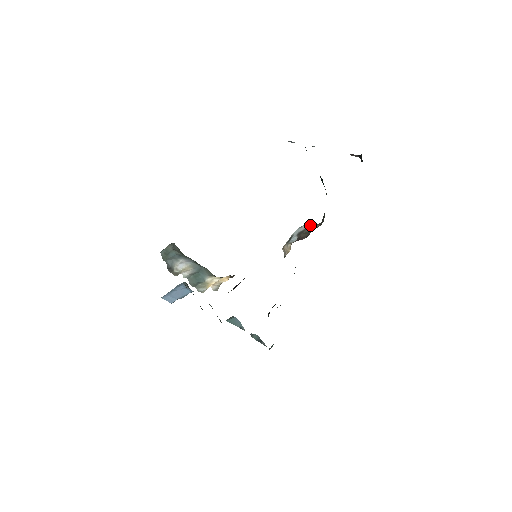
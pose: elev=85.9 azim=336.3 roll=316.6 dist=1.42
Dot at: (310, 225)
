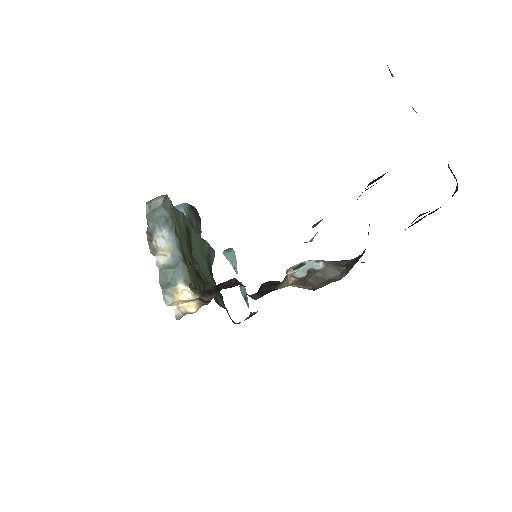
Dot at: (329, 268)
